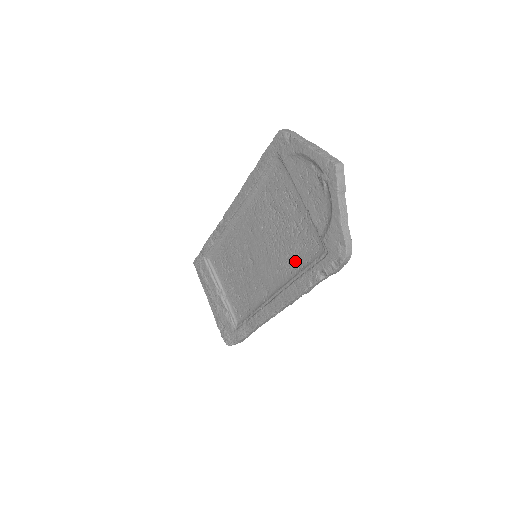
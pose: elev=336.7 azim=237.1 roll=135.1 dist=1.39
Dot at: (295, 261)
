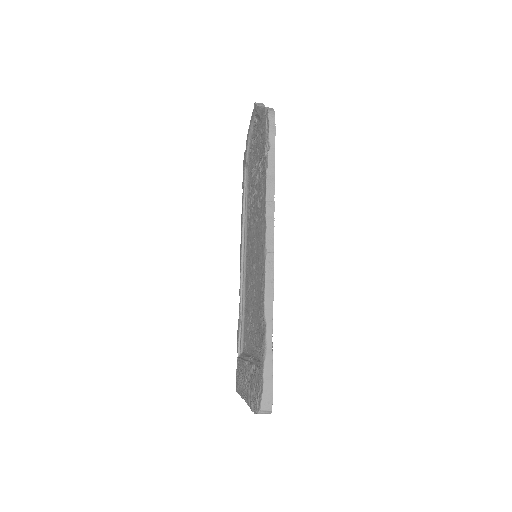
Dot at: occluded
